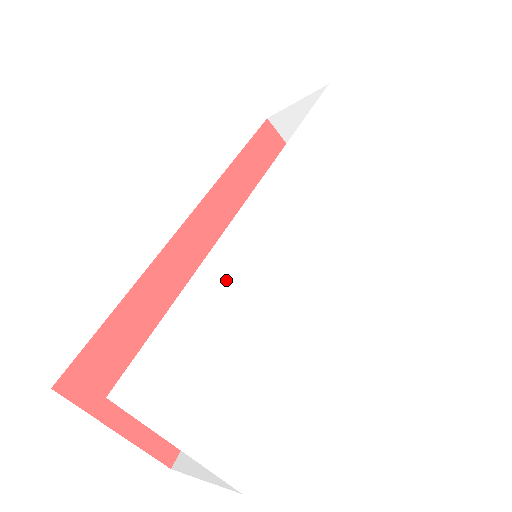
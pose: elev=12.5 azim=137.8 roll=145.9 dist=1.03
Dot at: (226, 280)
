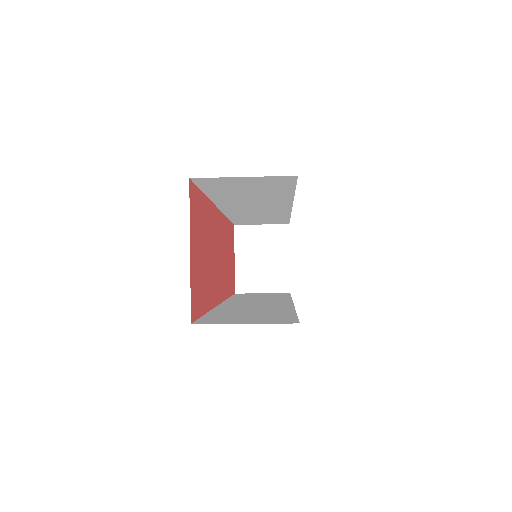
Dot at: occluded
